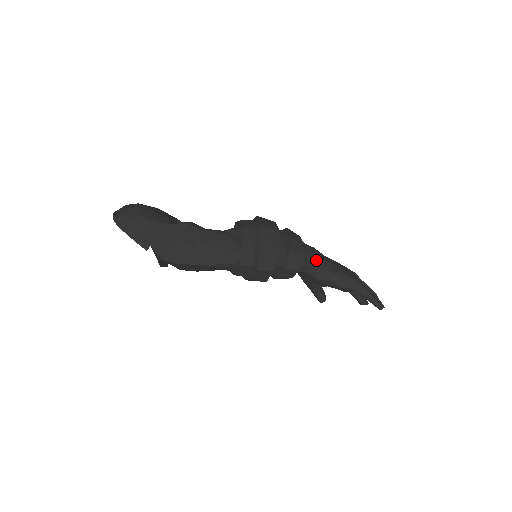
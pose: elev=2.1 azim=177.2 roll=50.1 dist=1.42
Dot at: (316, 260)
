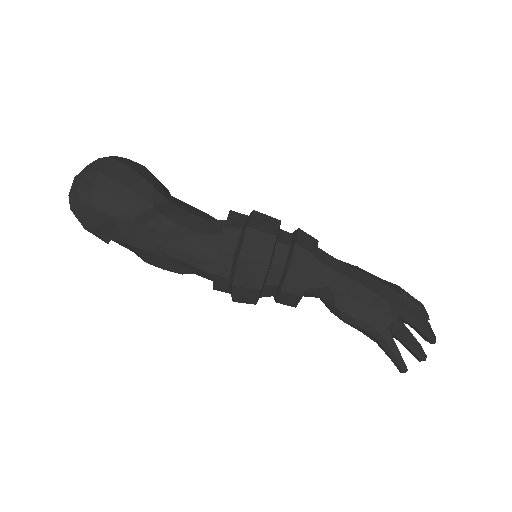
Dot at: (330, 294)
